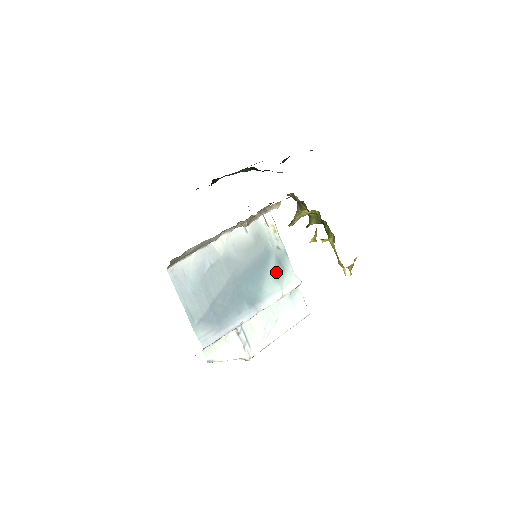
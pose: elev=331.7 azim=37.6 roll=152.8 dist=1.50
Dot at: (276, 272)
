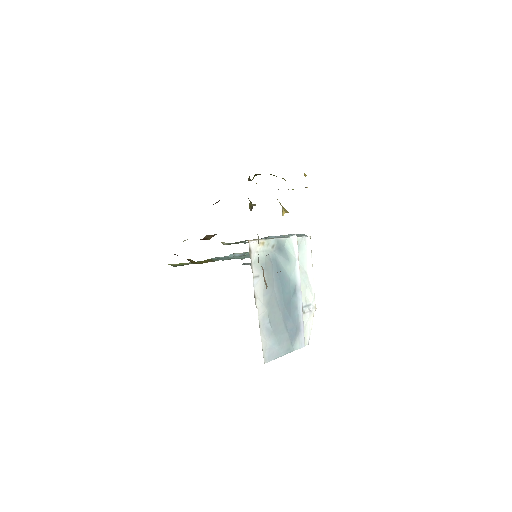
Dot at: (285, 258)
